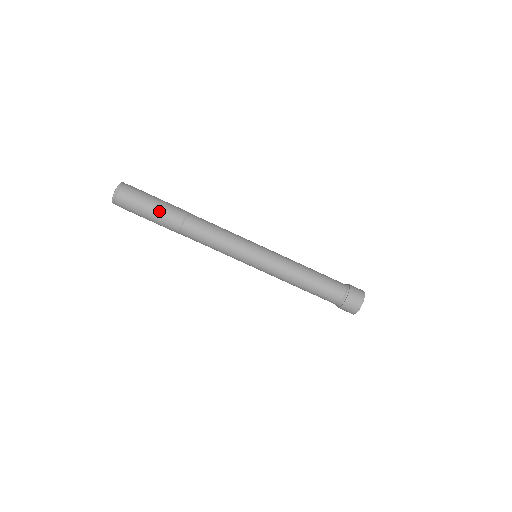
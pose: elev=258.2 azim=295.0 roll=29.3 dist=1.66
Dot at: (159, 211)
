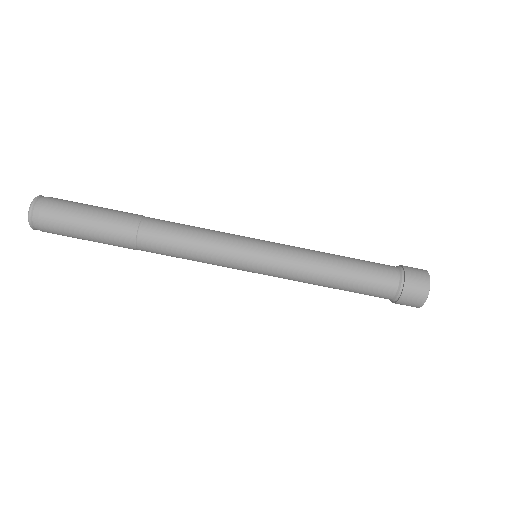
Dot at: (97, 234)
